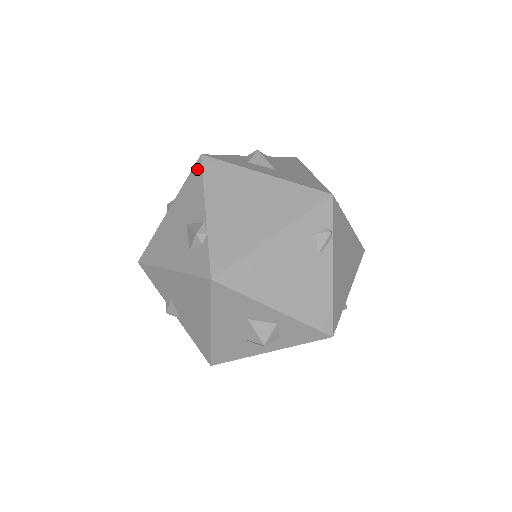
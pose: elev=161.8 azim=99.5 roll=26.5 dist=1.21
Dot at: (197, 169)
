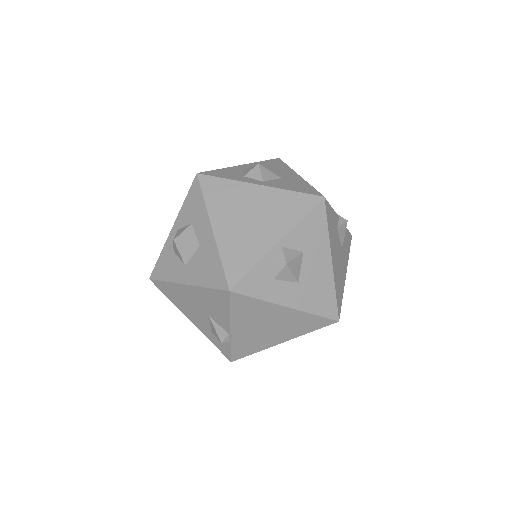
Dot at: (223, 297)
